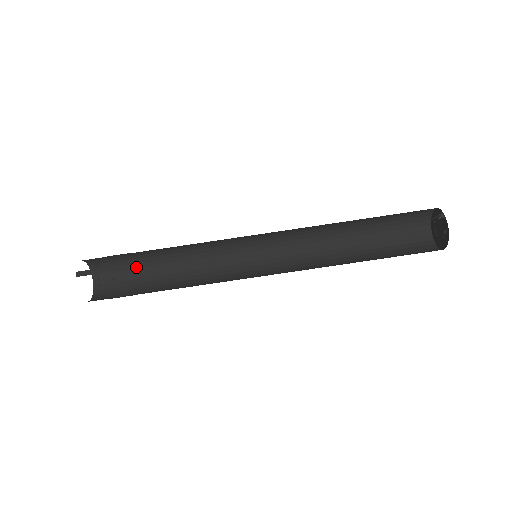
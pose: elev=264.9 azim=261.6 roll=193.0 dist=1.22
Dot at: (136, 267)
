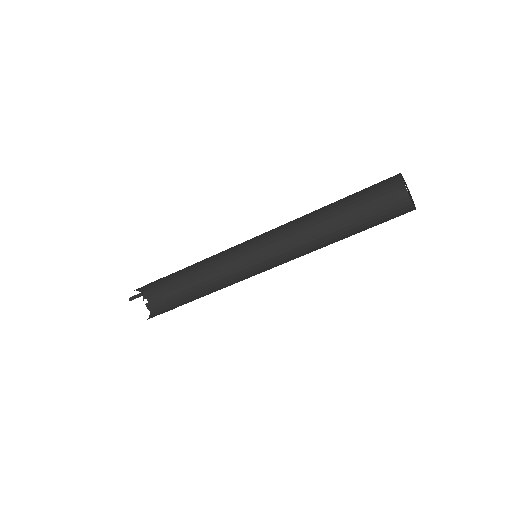
Dot at: (176, 288)
